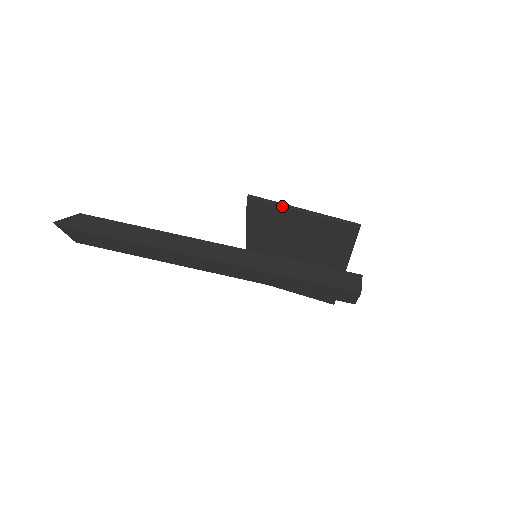
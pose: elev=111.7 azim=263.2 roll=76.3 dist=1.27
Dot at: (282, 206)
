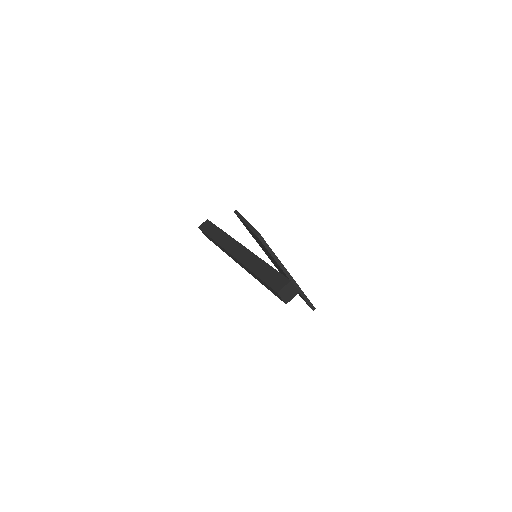
Dot at: (241, 218)
